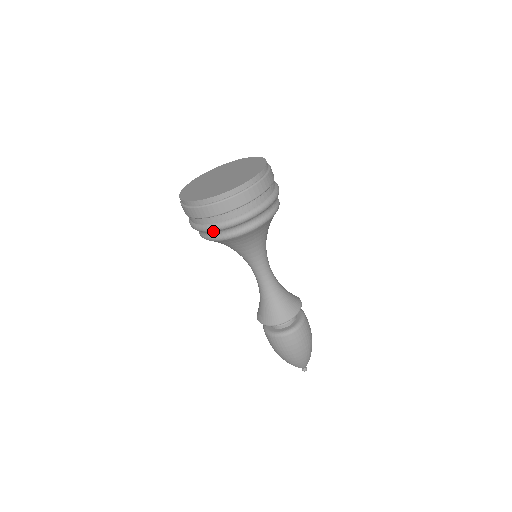
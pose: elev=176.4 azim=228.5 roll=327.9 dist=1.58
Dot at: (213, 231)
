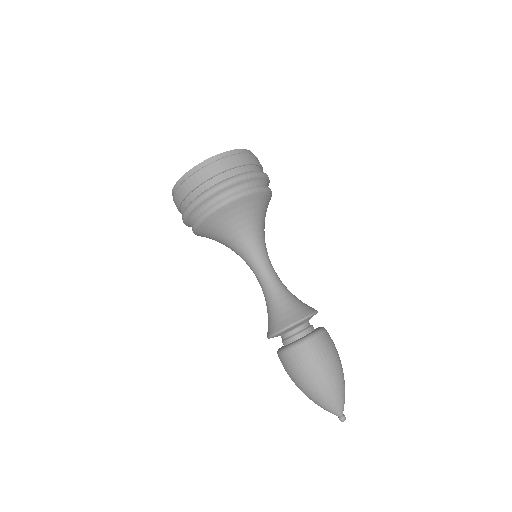
Dot at: (187, 218)
